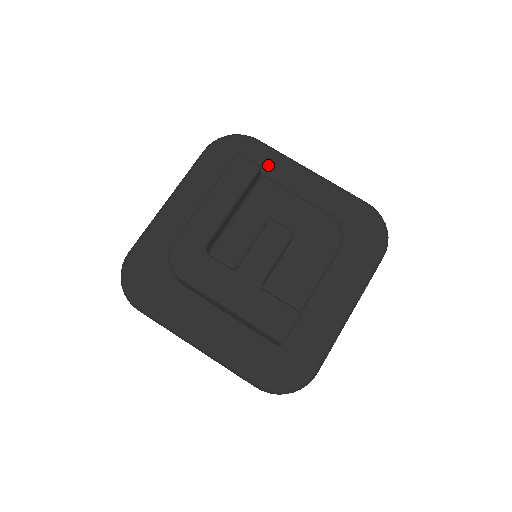
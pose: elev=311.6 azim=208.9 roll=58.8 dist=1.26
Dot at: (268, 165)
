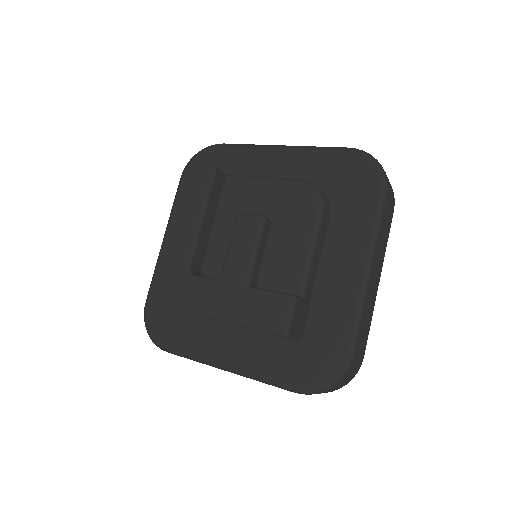
Dot at: (237, 162)
